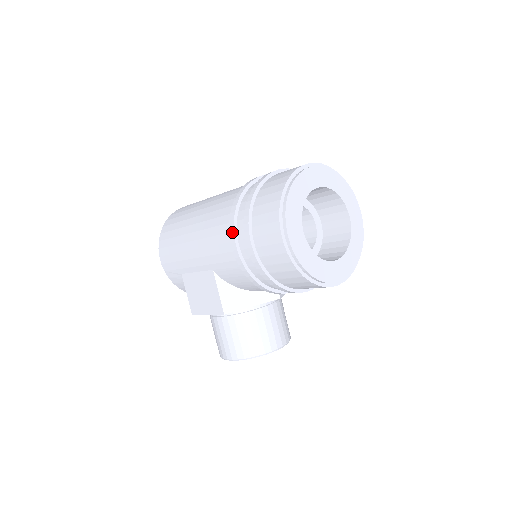
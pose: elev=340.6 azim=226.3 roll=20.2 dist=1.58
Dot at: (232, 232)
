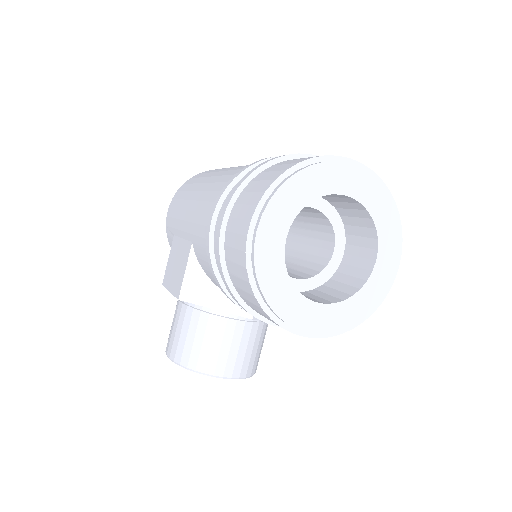
Dot at: (217, 201)
